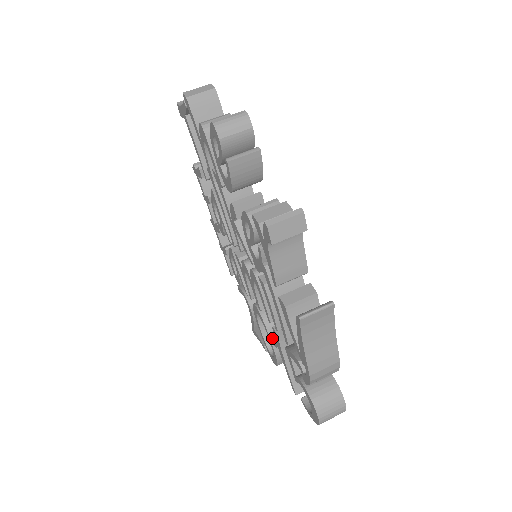
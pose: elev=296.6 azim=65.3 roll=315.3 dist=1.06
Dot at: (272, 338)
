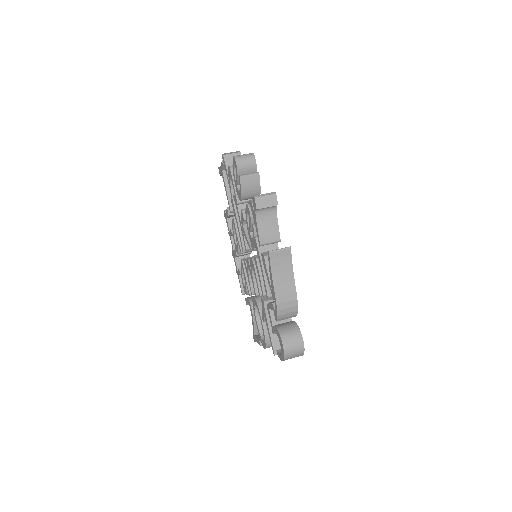
Dot at: occluded
